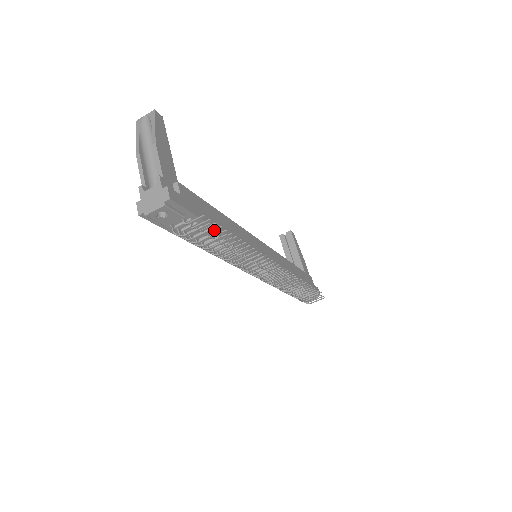
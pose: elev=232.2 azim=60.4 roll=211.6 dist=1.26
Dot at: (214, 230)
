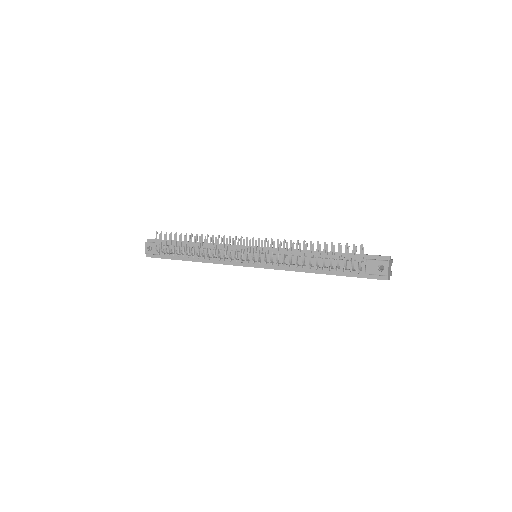
Dot at: (174, 239)
